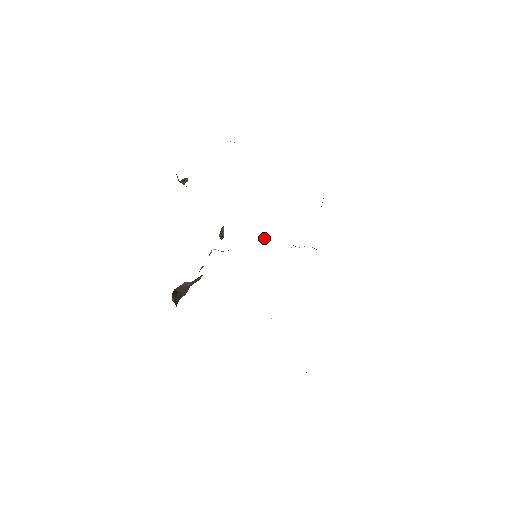
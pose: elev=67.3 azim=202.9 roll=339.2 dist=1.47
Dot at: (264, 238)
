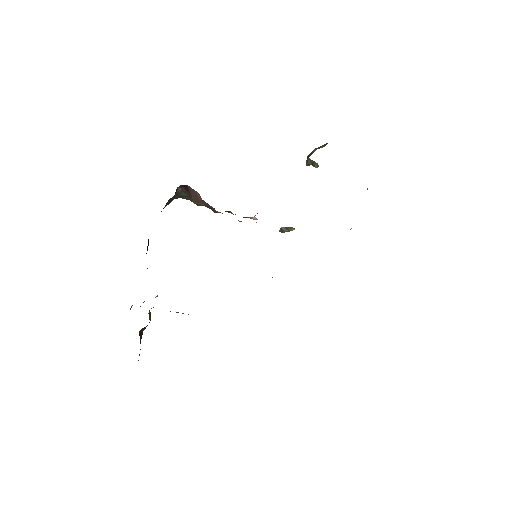
Dot at: occluded
